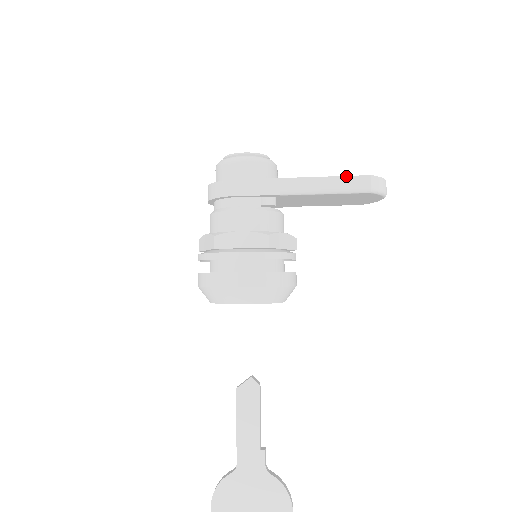
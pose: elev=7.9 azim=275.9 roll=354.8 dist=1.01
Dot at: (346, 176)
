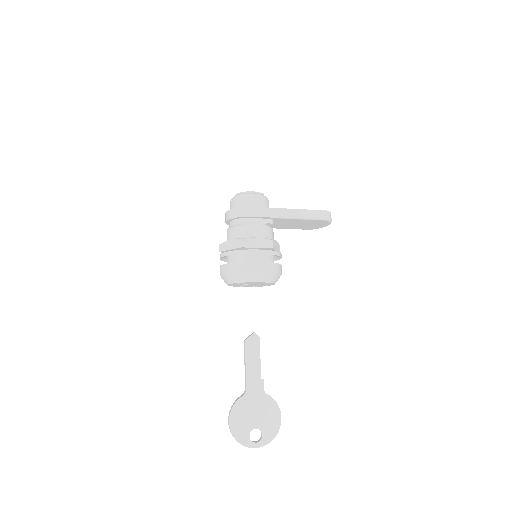
Dot at: (314, 210)
